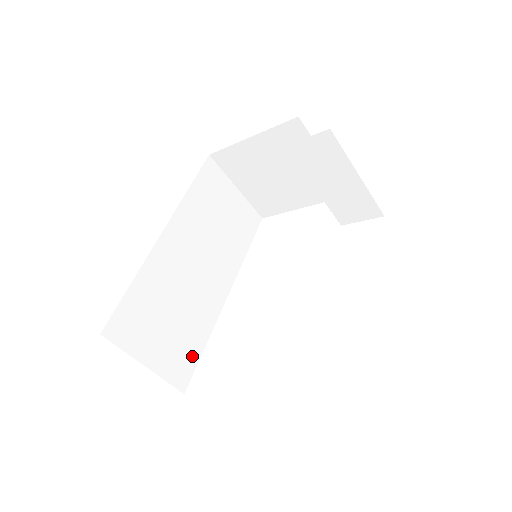
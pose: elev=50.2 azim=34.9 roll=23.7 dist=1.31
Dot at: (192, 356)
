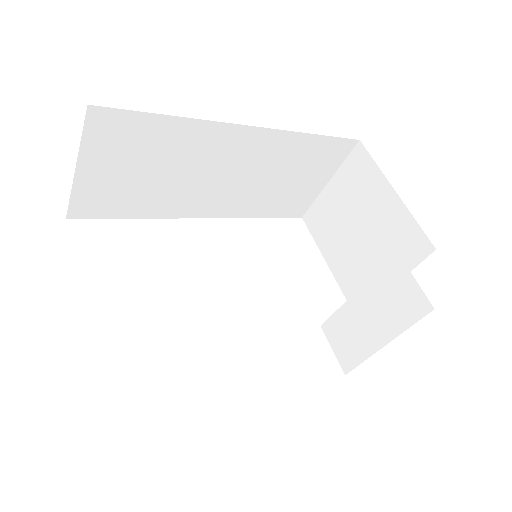
Dot at: (114, 210)
